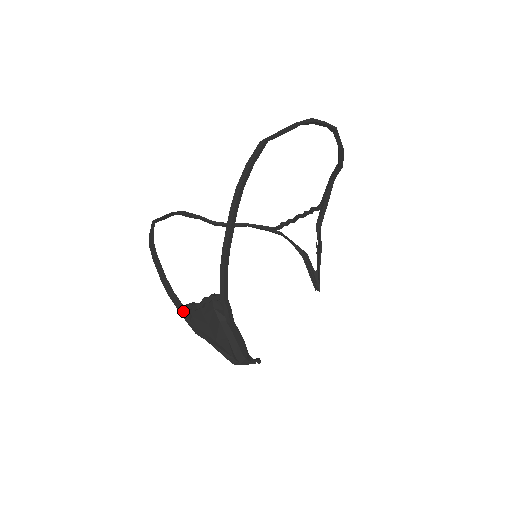
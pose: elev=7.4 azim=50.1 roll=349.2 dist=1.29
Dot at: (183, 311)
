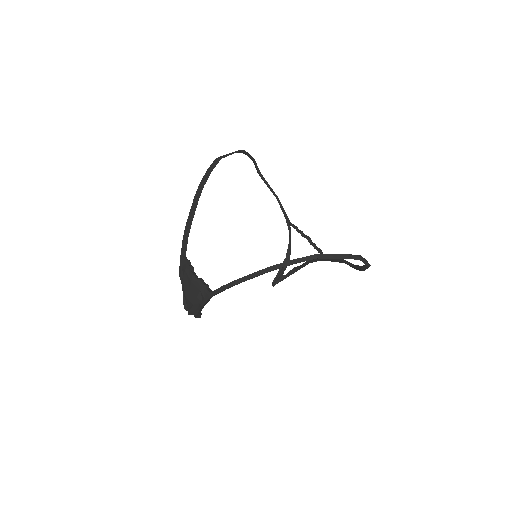
Dot at: (183, 260)
